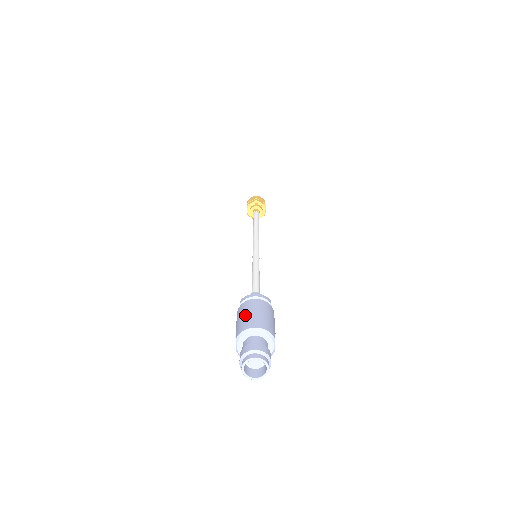
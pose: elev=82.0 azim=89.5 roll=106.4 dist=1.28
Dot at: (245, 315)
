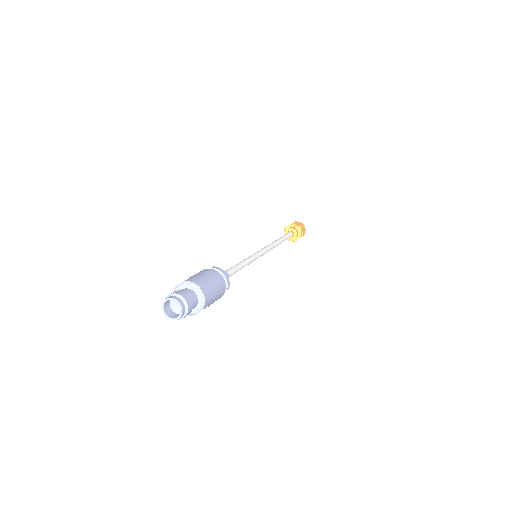
Dot at: (206, 276)
